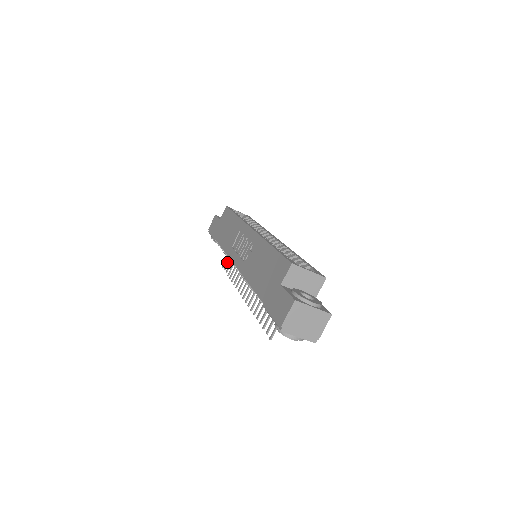
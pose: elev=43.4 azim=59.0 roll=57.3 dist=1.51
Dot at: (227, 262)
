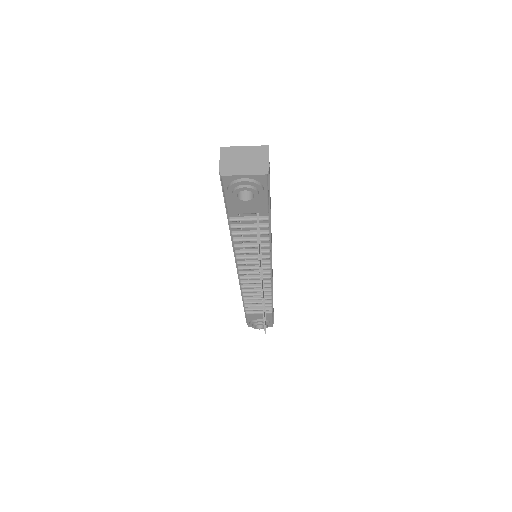
Dot at: occluded
